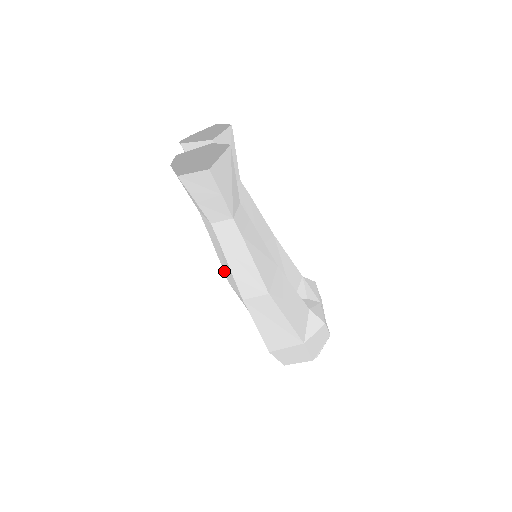
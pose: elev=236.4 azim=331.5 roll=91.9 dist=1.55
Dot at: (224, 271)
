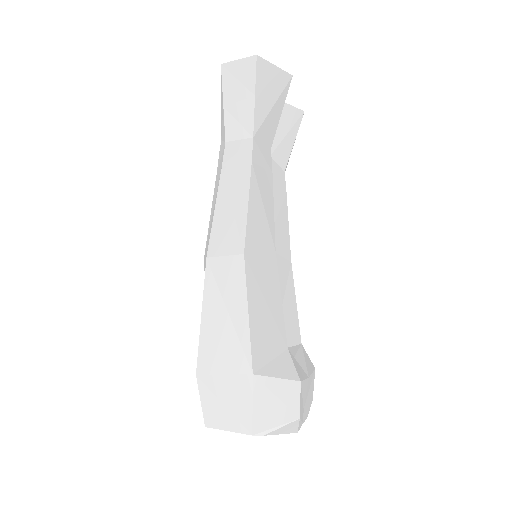
Dot at: (207, 235)
